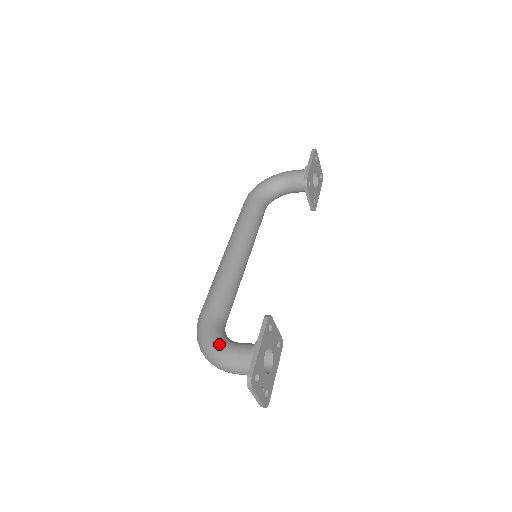
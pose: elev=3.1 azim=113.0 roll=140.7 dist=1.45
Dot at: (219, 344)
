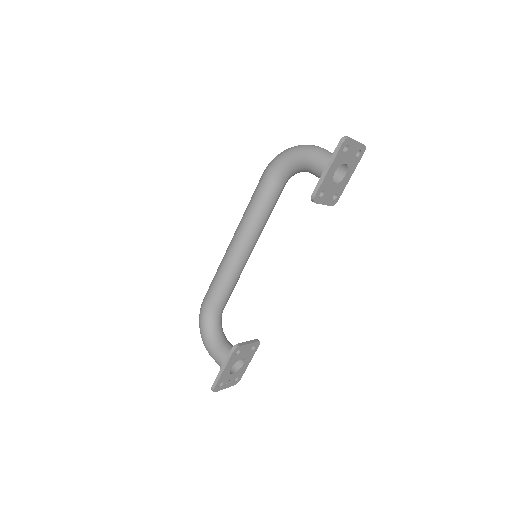
Dot at: (207, 341)
